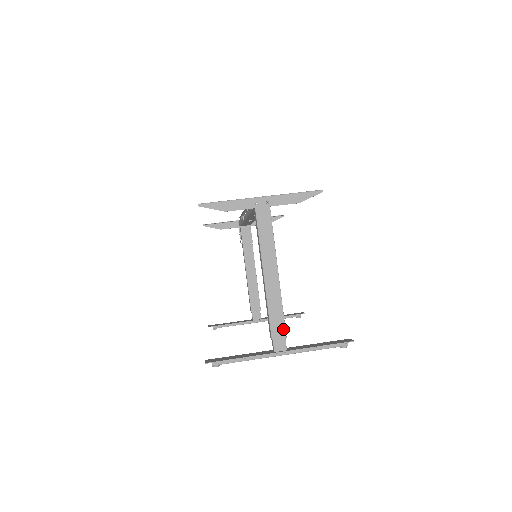
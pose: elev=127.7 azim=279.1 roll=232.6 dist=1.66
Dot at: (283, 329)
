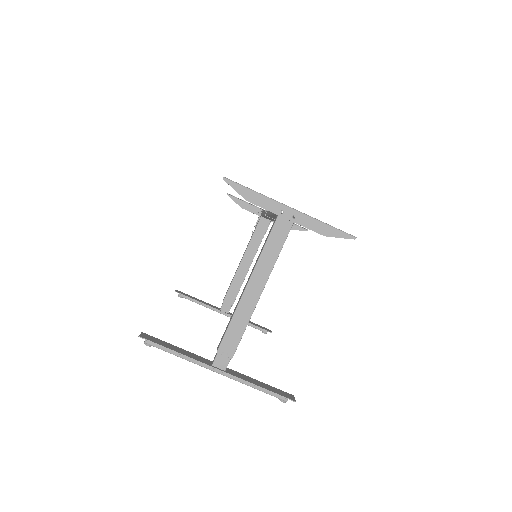
Dot at: (234, 349)
